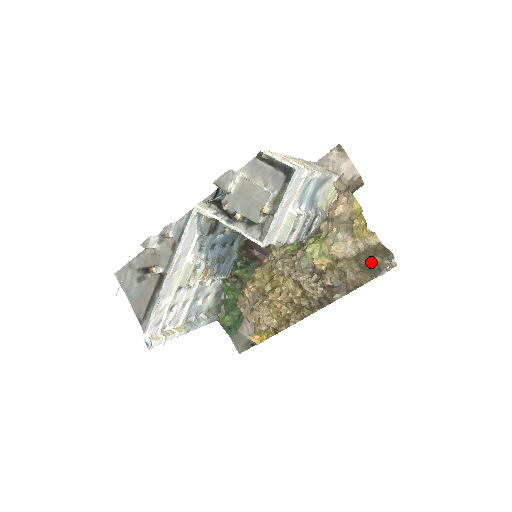
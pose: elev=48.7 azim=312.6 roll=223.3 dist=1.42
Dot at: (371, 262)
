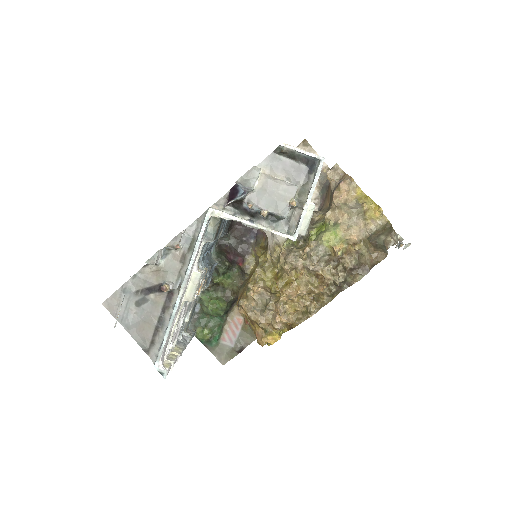
Dot at: (379, 241)
